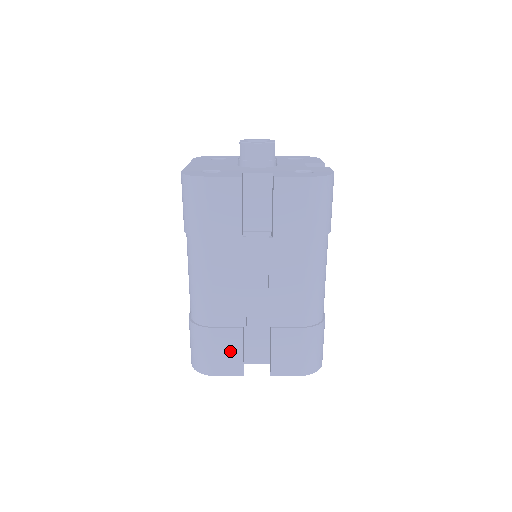
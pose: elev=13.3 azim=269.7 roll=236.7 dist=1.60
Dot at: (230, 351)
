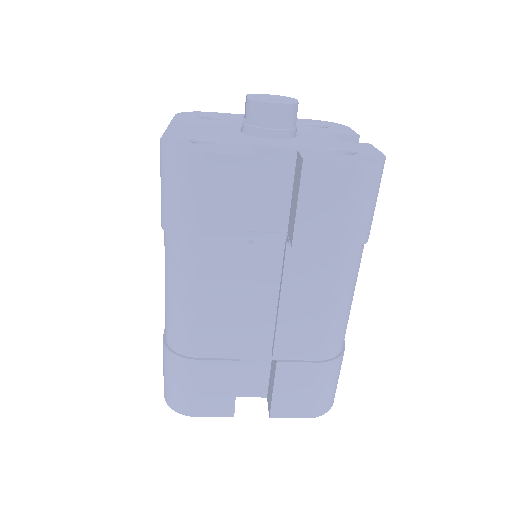
Dot at: (218, 388)
